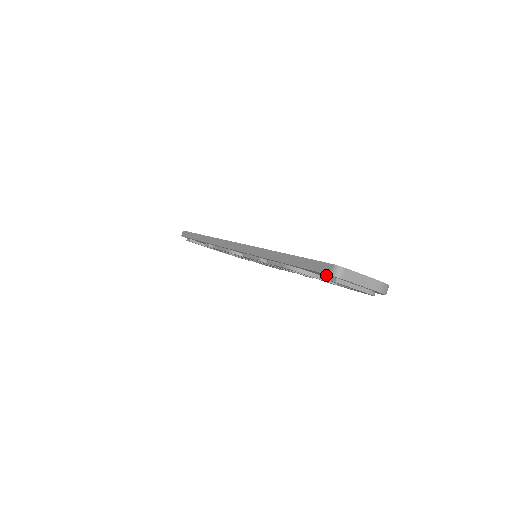
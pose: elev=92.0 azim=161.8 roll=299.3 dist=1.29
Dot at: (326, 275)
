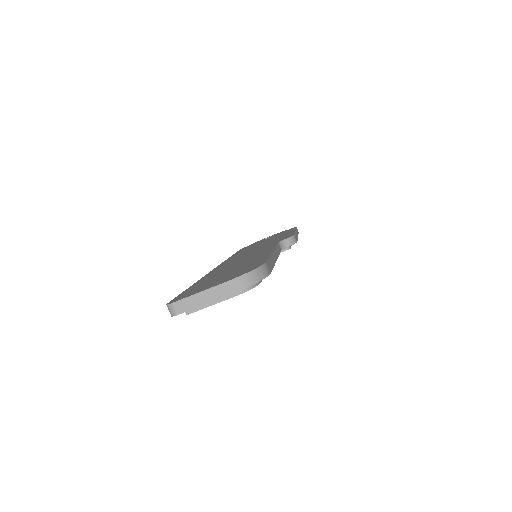
Dot at: occluded
